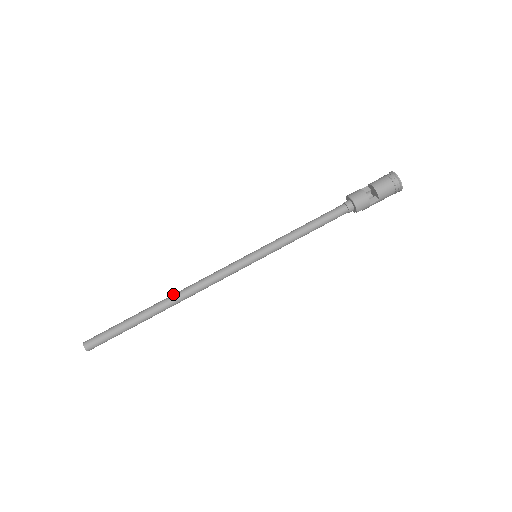
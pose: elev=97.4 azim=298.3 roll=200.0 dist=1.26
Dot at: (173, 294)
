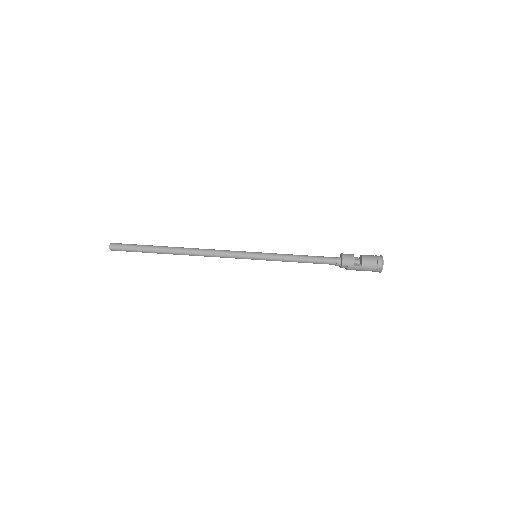
Dot at: occluded
